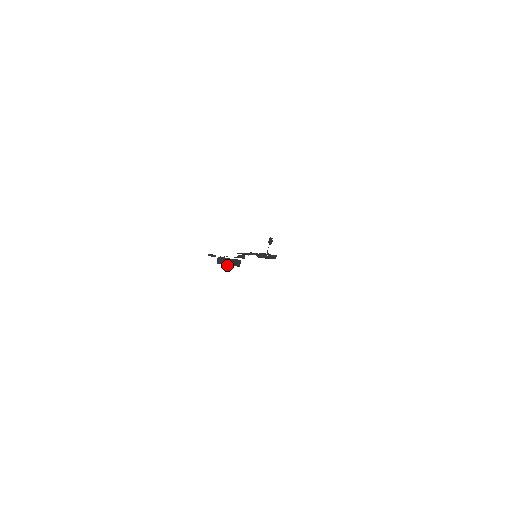
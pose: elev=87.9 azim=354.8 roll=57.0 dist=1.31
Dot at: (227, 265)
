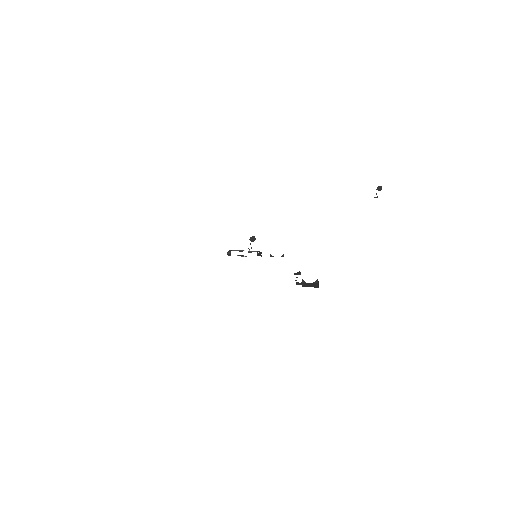
Dot at: (314, 287)
